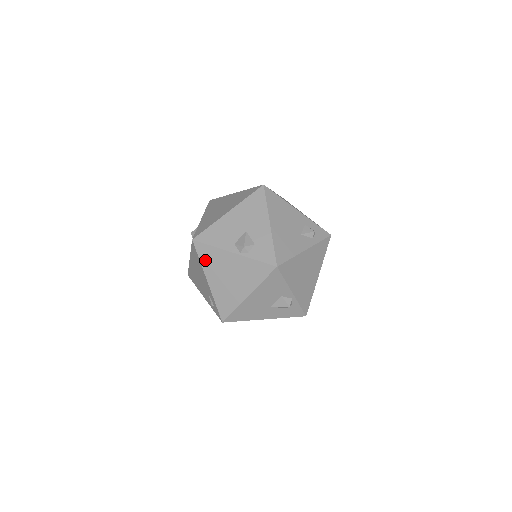
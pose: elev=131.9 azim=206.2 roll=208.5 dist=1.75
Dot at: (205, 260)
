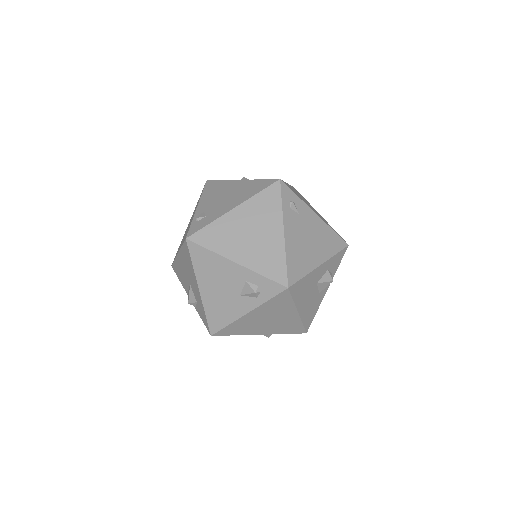
Dot at: occluded
